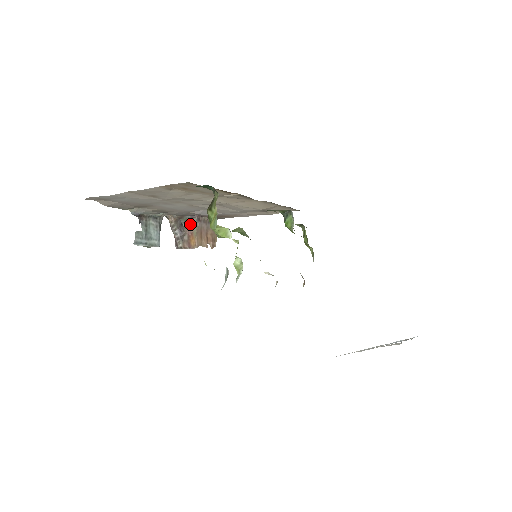
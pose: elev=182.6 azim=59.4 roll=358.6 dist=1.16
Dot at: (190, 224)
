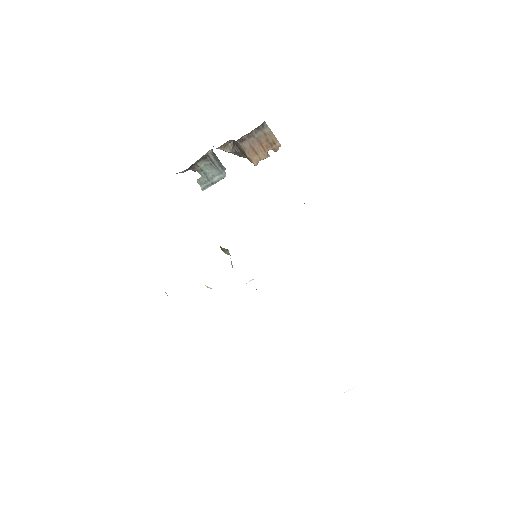
Dot at: (238, 145)
